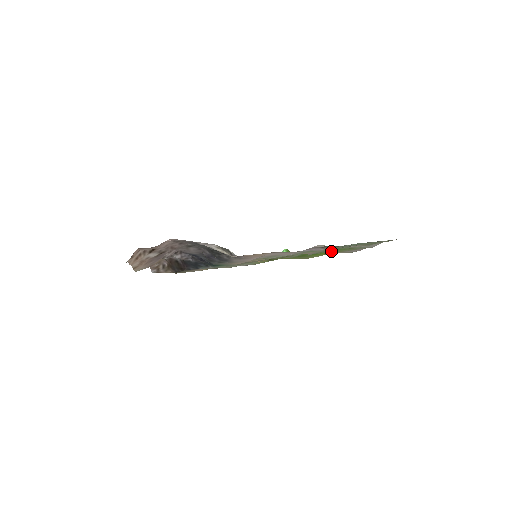
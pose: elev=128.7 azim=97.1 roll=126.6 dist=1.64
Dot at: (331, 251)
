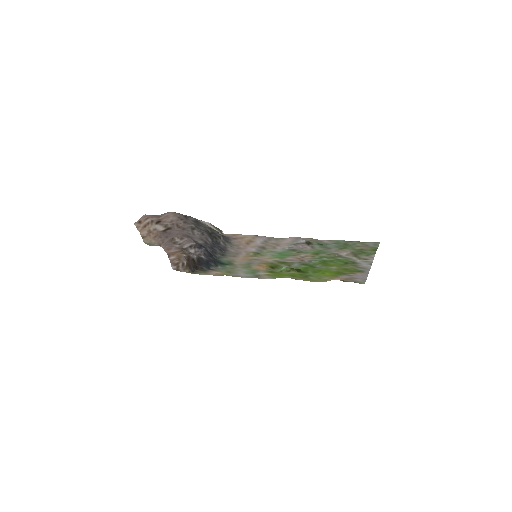
Dot at: (329, 265)
